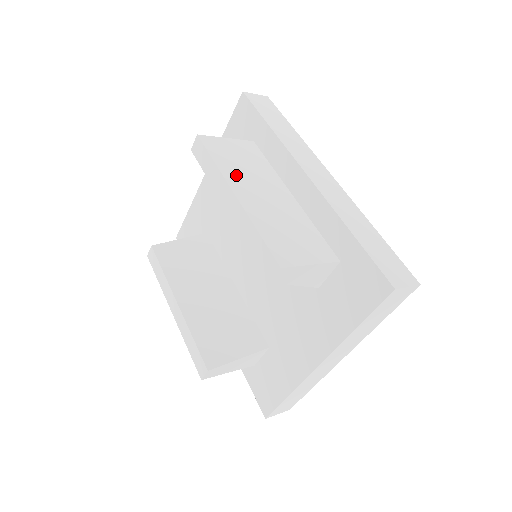
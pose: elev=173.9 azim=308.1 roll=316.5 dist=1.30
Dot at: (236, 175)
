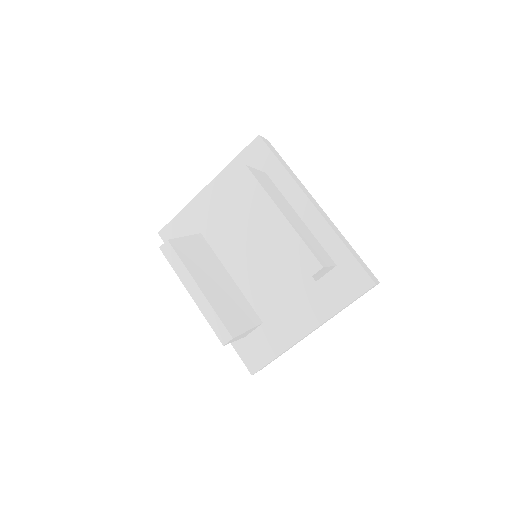
Dot at: (276, 200)
